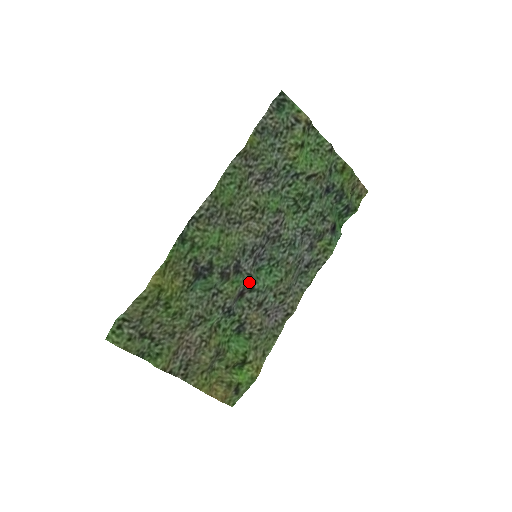
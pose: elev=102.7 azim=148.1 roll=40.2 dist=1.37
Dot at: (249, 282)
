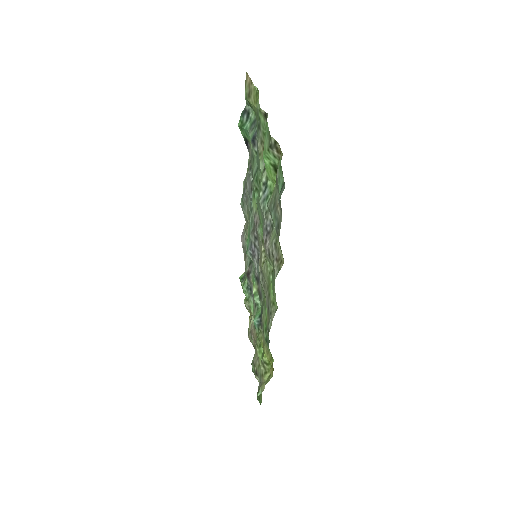
Dot at: (253, 266)
